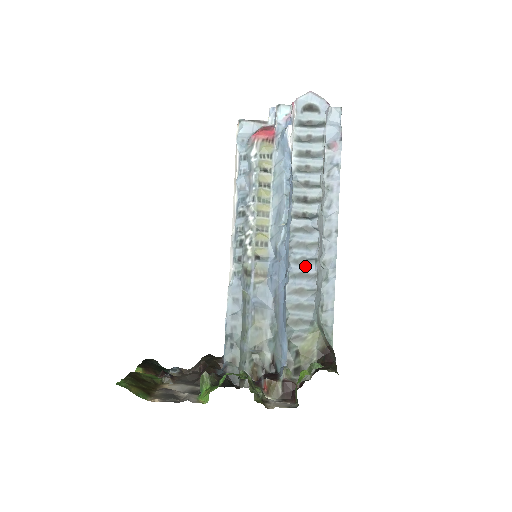
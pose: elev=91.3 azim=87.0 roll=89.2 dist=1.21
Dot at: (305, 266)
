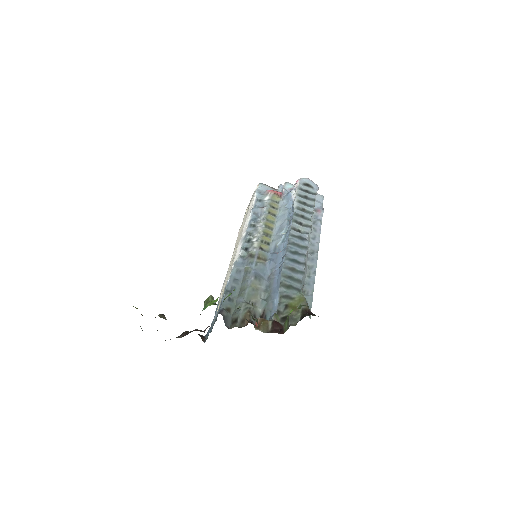
Dot at: (297, 257)
